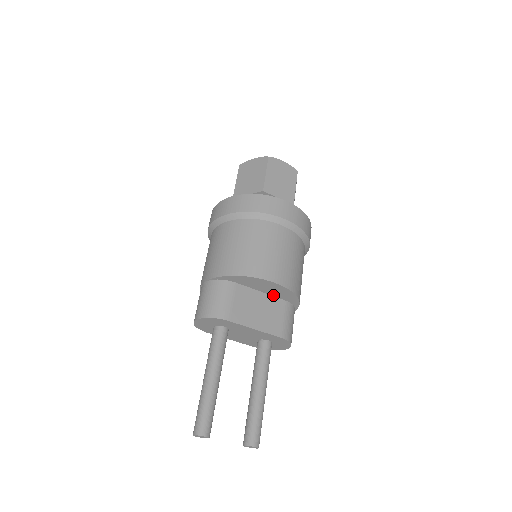
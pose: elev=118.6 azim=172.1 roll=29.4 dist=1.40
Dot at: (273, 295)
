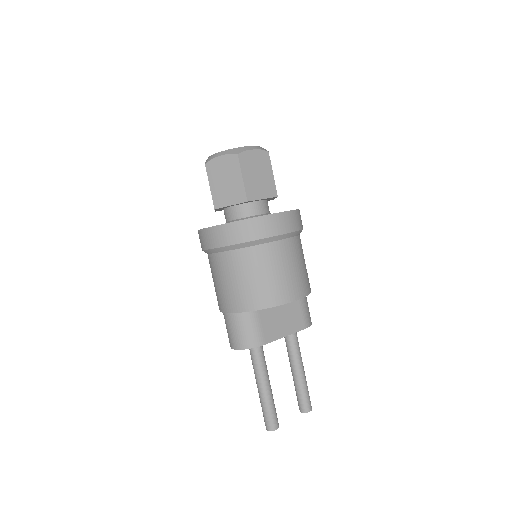
Dot at: occluded
